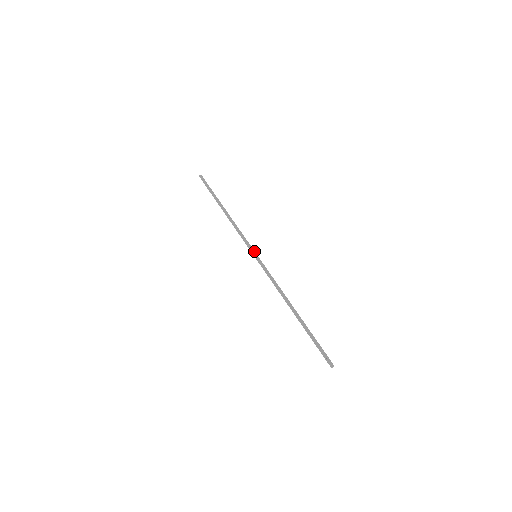
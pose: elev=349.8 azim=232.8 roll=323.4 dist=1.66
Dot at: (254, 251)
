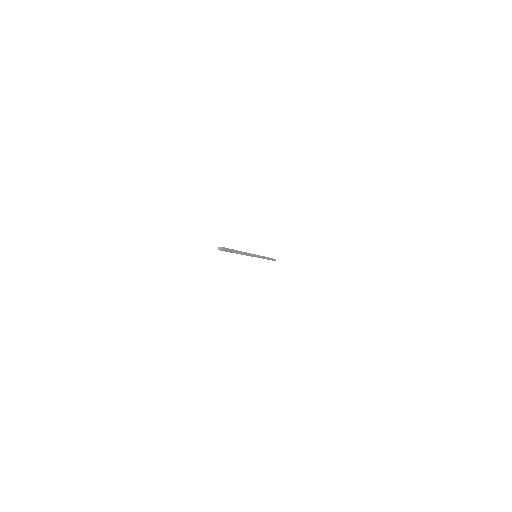
Dot at: (258, 255)
